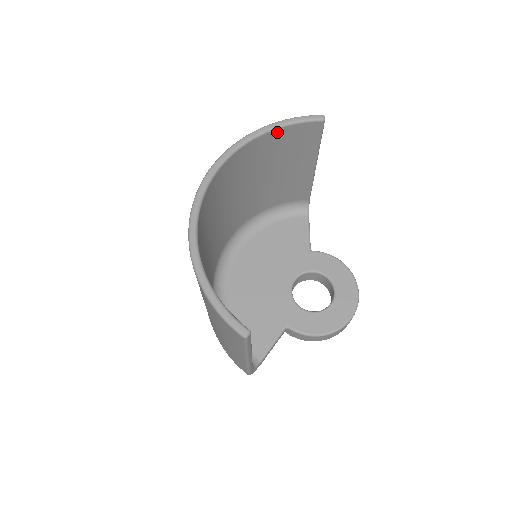
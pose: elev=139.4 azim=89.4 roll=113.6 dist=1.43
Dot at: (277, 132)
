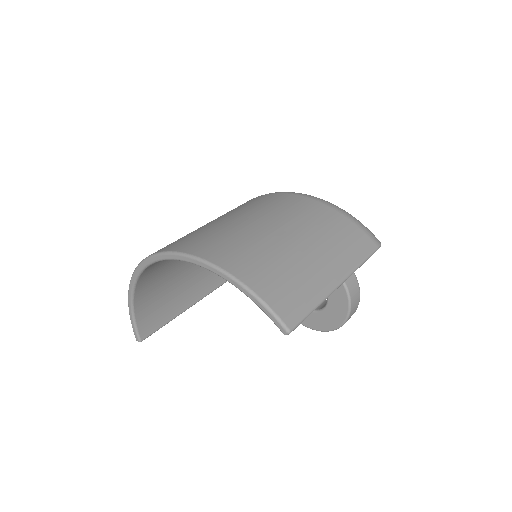
Dot at: occluded
